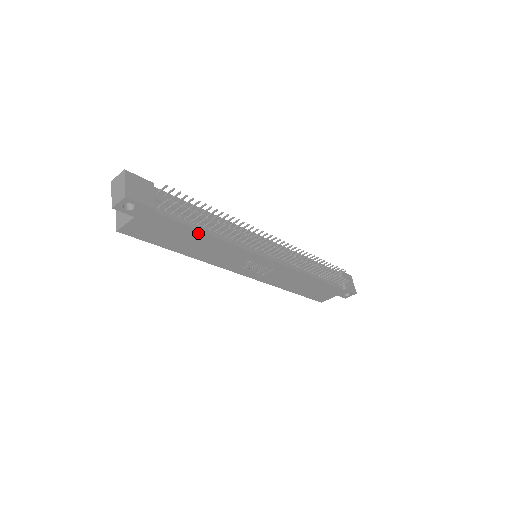
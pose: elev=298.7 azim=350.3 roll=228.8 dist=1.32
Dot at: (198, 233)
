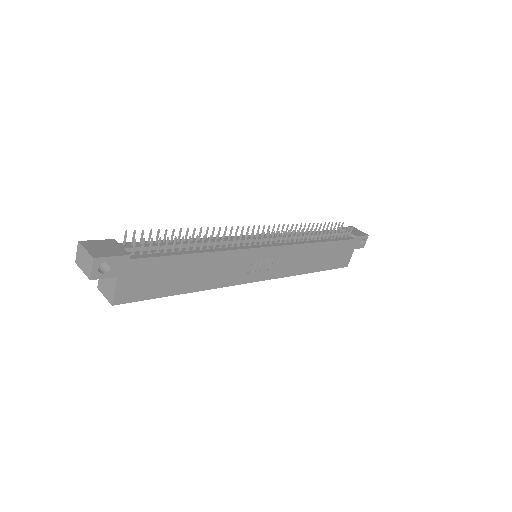
Dot at: (186, 258)
